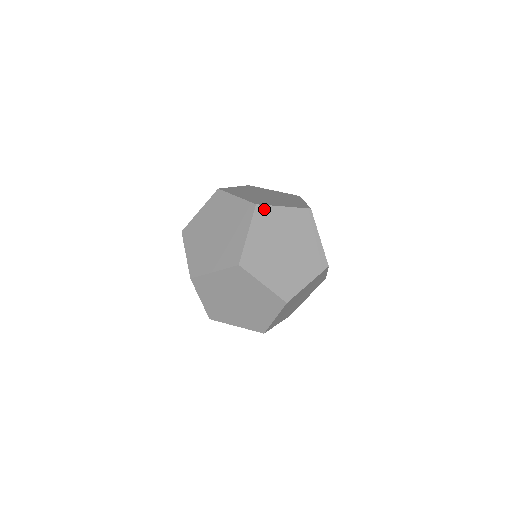
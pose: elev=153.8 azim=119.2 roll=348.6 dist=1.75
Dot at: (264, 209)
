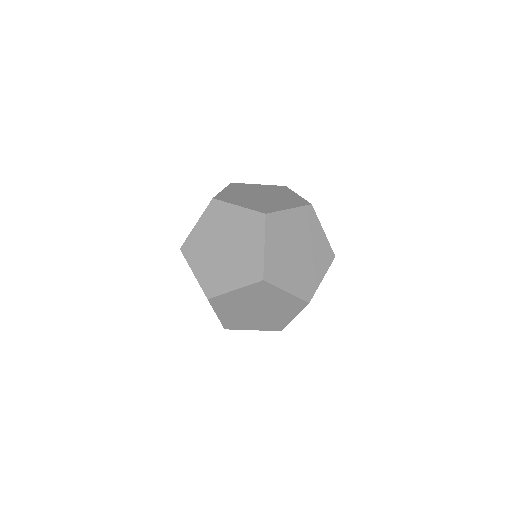
Dot at: (239, 184)
